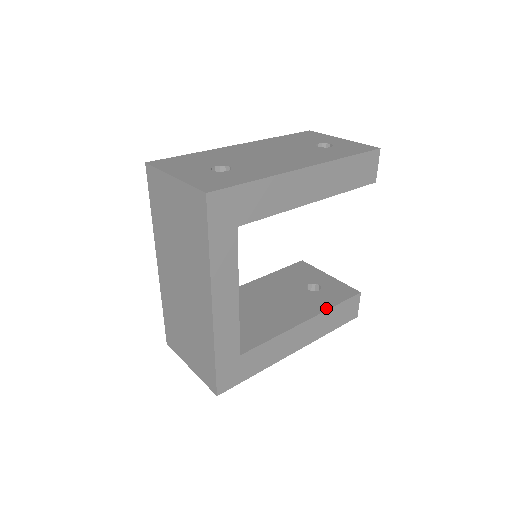
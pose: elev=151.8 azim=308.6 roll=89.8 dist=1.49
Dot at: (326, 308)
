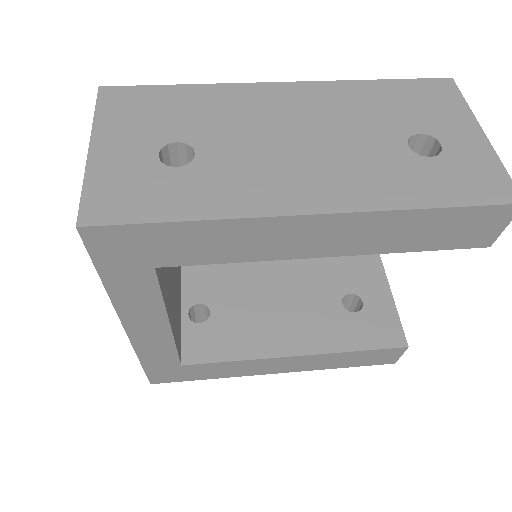
Dot at: (338, 349)
